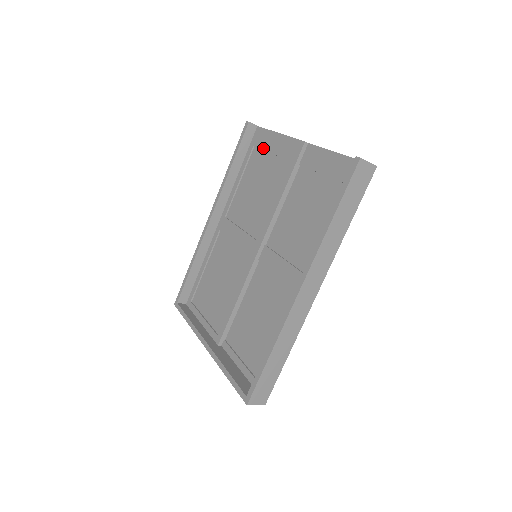
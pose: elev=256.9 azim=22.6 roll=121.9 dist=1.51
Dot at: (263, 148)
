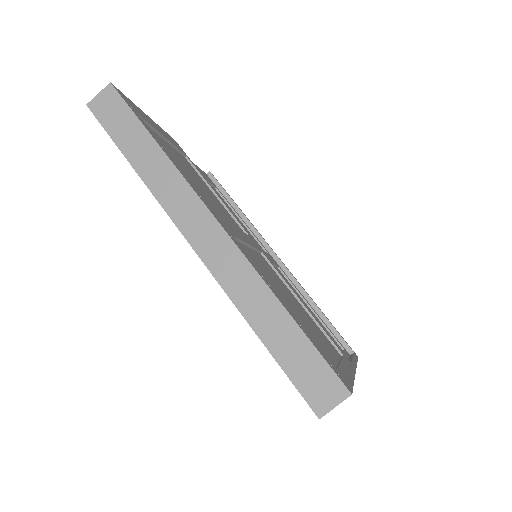
Dot at: occluded
